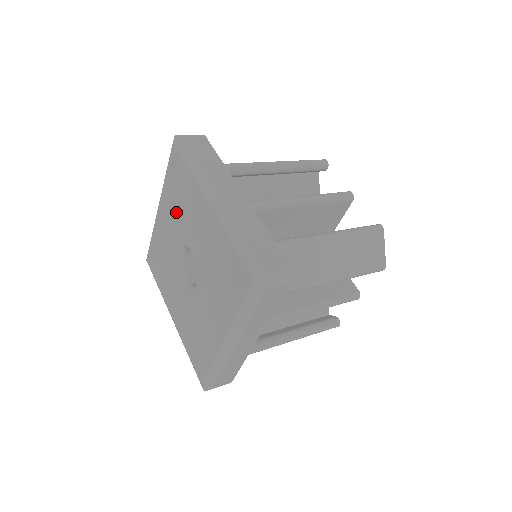
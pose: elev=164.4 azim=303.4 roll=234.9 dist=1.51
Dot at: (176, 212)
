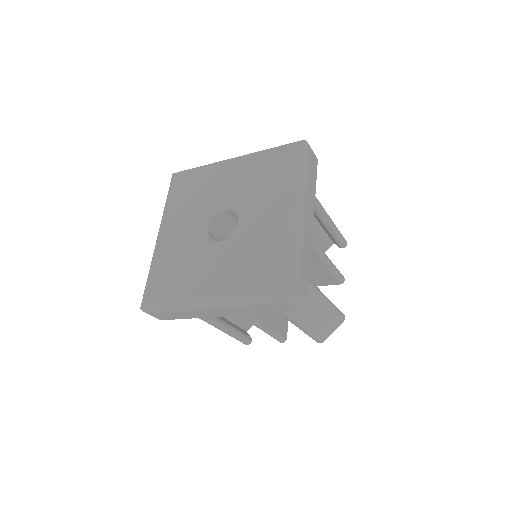
Dot at: (190, 207)
